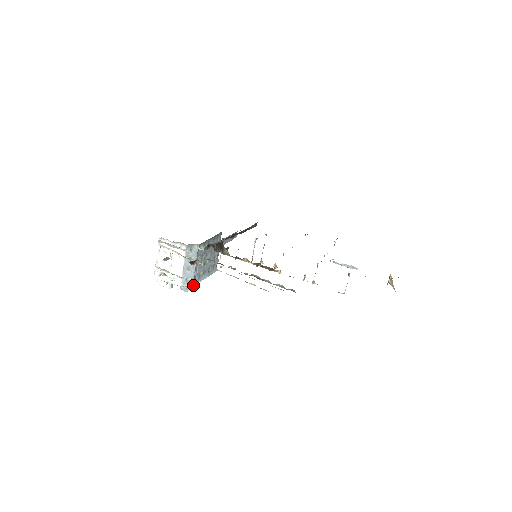
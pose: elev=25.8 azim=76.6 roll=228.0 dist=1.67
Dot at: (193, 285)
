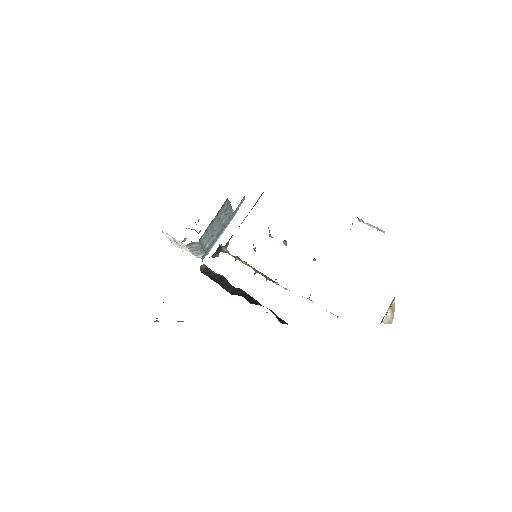
Dot at: (207, 254)
